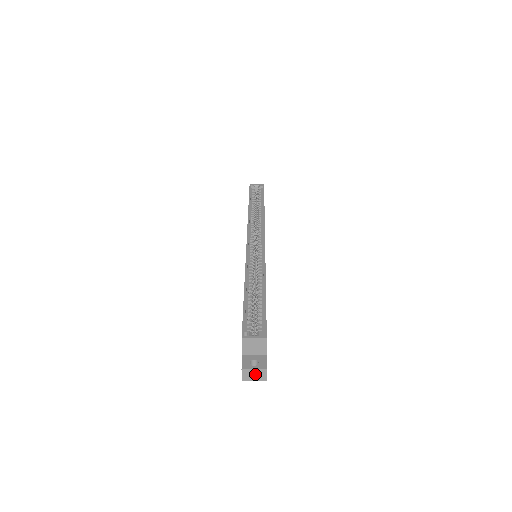
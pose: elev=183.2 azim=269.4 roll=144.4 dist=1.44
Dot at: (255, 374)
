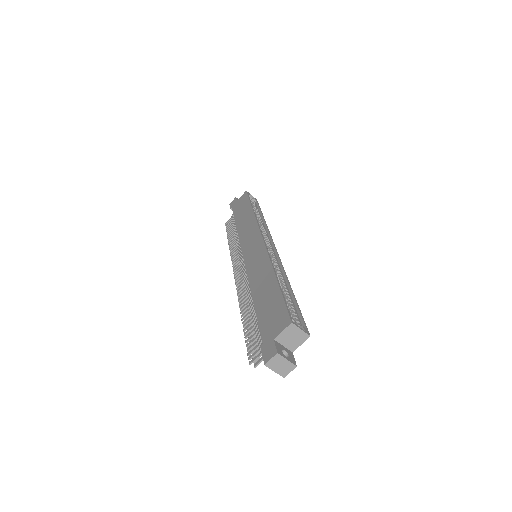
Dot at: (283, 365)
